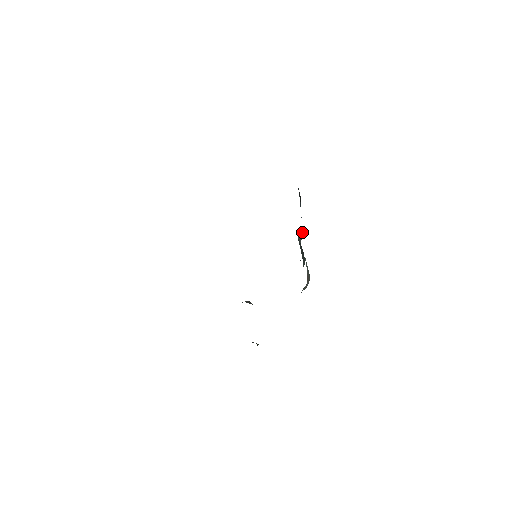
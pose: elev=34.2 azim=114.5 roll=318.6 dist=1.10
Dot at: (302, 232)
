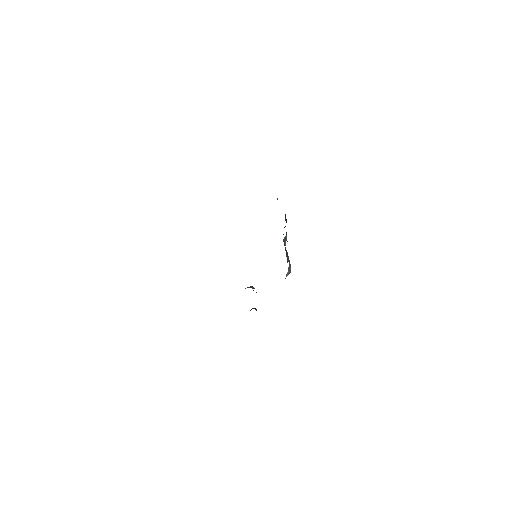
Dot at: (286, 237)
